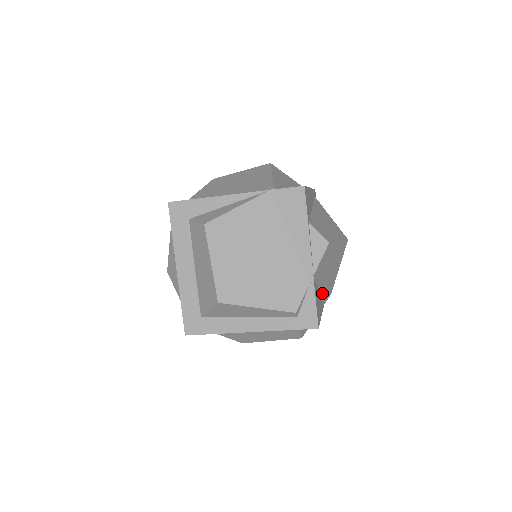
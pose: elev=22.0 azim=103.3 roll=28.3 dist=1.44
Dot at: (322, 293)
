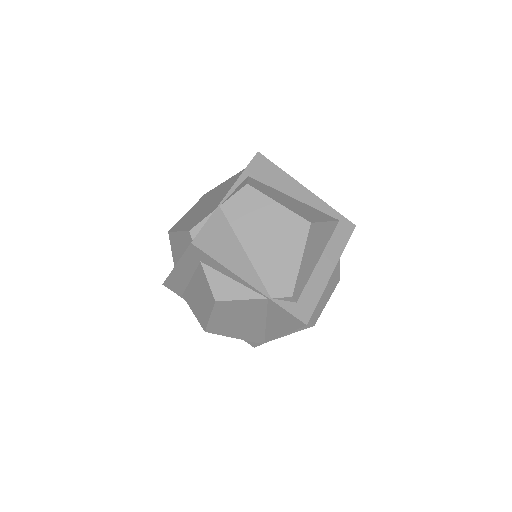
Dot at: (257, 265)
